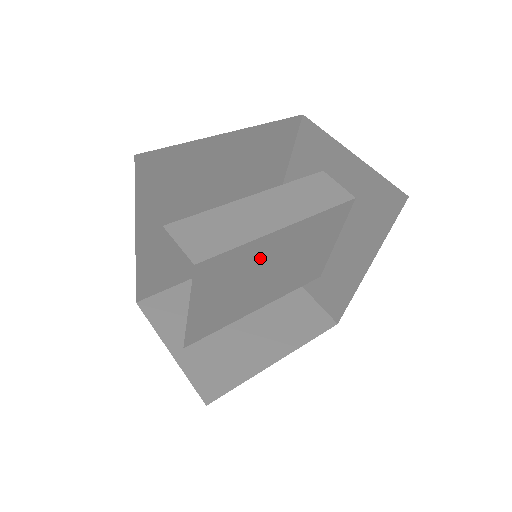
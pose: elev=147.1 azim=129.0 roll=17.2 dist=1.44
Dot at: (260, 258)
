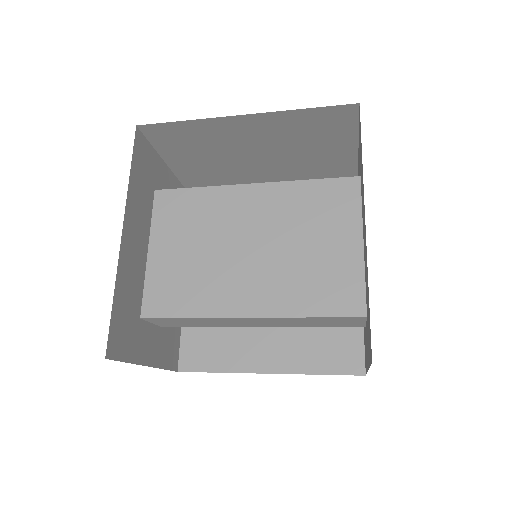
Dot at: (229, 216)
